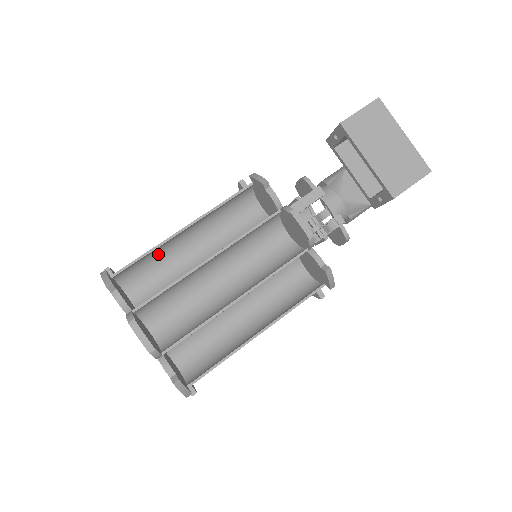
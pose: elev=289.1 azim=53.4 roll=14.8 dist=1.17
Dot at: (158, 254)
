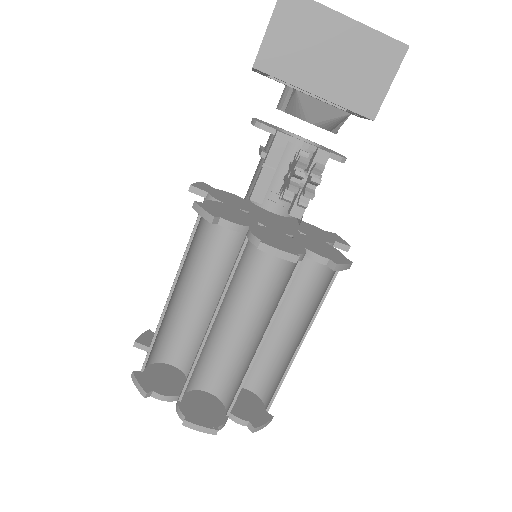
Dot at: (165, 323)
